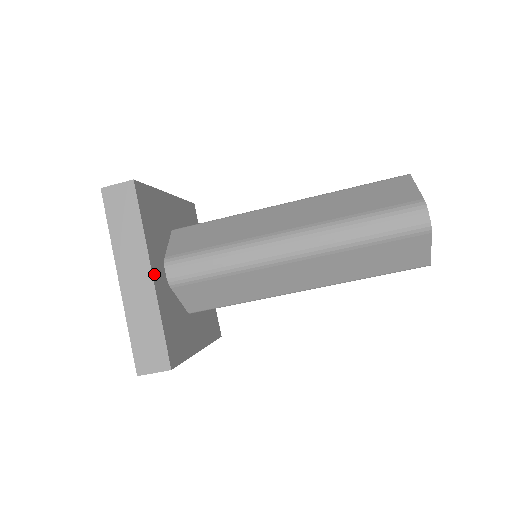
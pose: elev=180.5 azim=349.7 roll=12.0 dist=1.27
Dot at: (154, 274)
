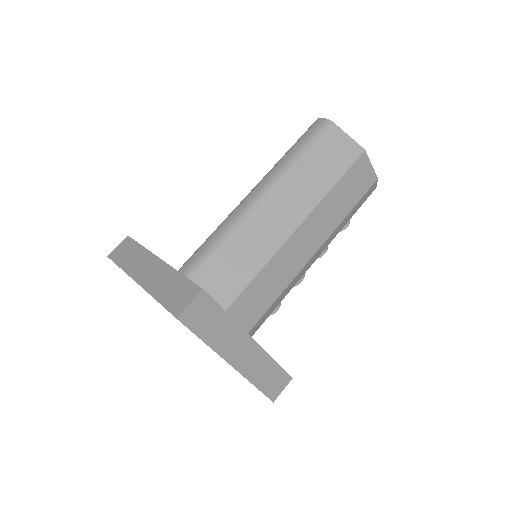
Dot at: occluded
